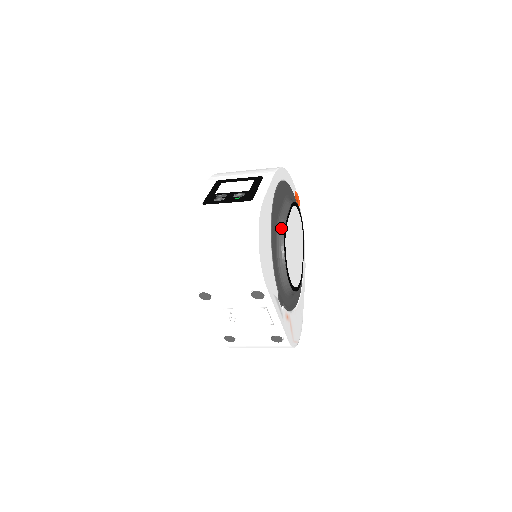
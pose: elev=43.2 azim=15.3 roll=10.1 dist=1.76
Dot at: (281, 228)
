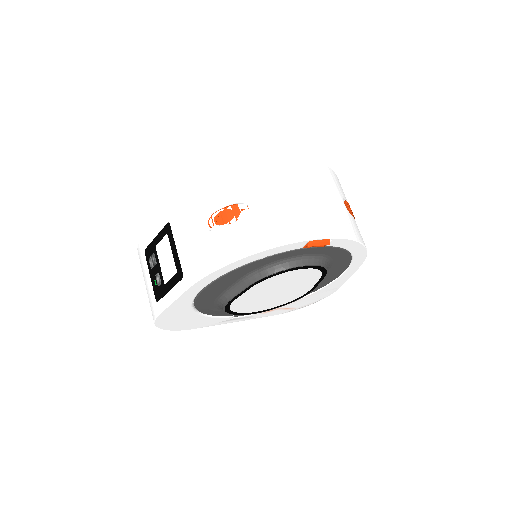
Dot at: (222, 303)
